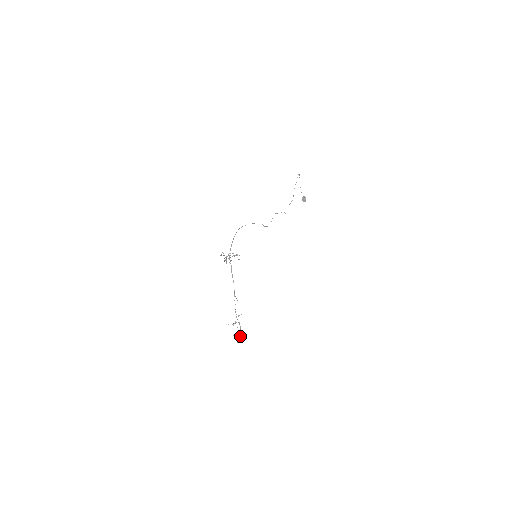
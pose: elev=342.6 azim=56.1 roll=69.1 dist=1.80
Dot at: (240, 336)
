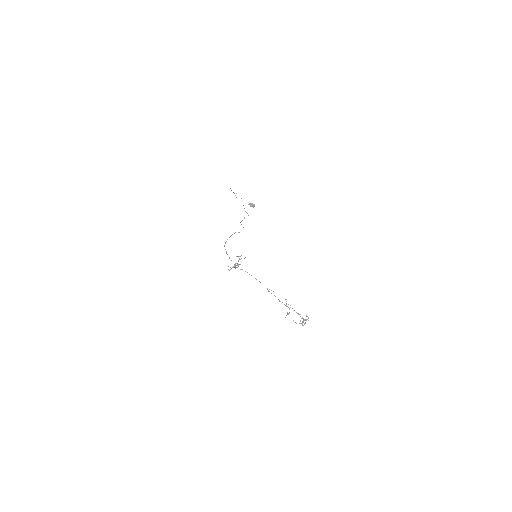
Dot at: (303, 321)
